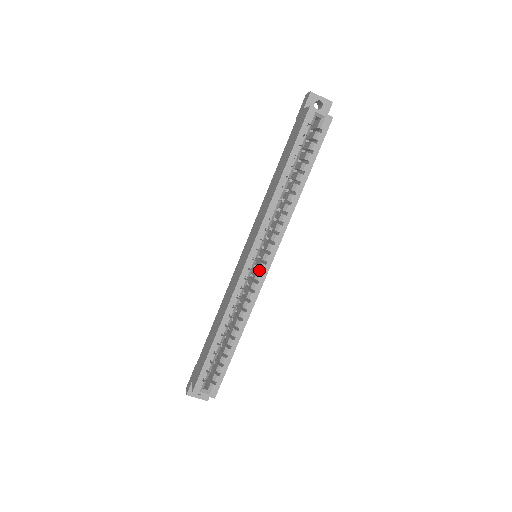
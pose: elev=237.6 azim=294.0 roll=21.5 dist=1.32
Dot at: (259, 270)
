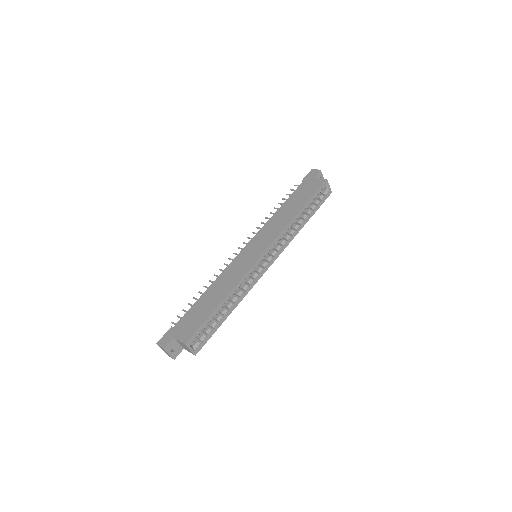
Dot at: occluded
